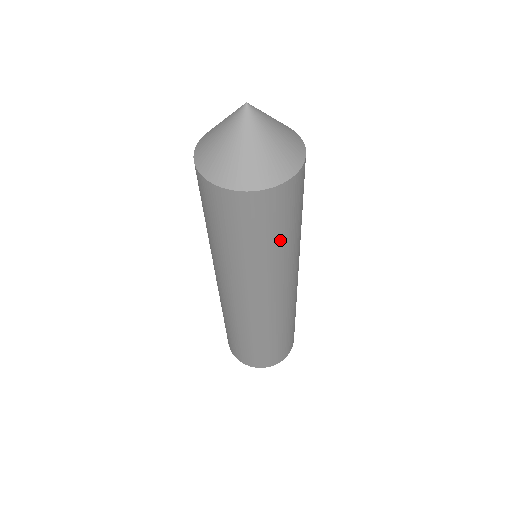
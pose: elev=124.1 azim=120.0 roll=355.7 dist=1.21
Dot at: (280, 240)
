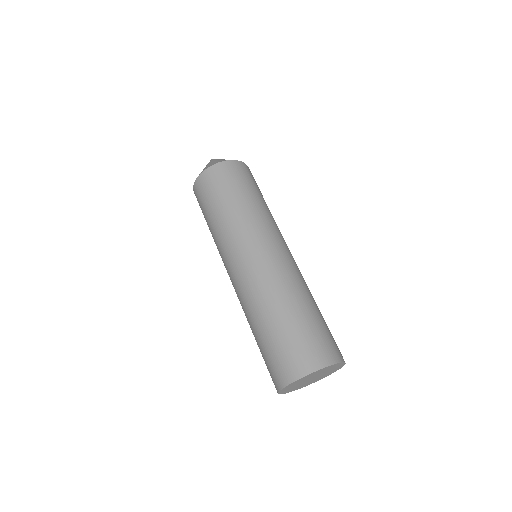
Dot at: (257, 196)
